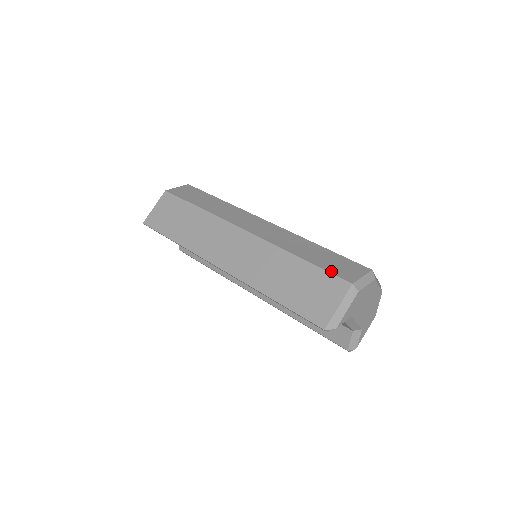
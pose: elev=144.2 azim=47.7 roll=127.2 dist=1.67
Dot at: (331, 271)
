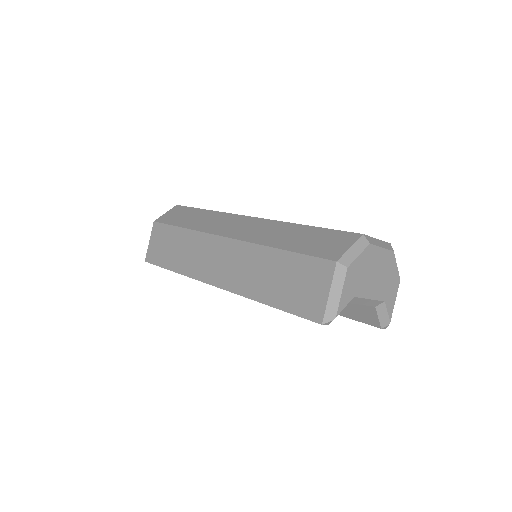
Dot at: (313, 254)
